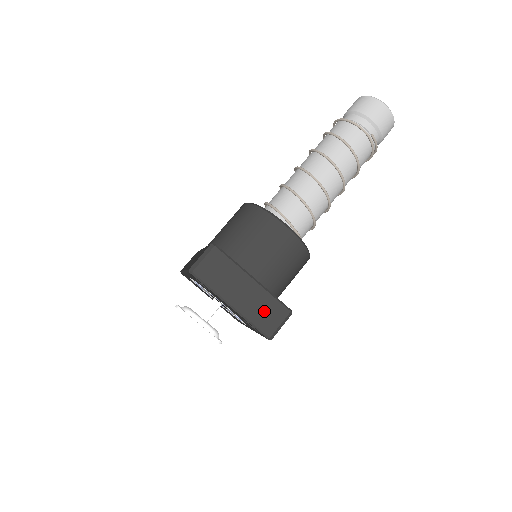
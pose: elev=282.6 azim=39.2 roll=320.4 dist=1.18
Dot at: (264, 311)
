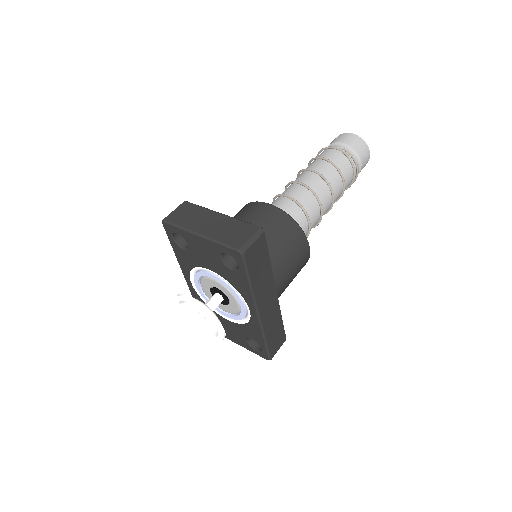
Dot at: (232, 232)
